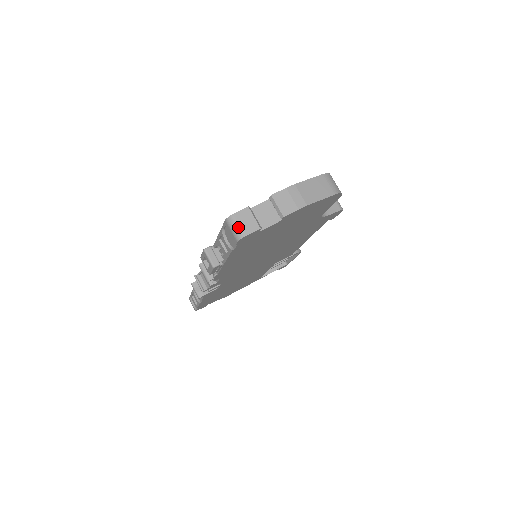
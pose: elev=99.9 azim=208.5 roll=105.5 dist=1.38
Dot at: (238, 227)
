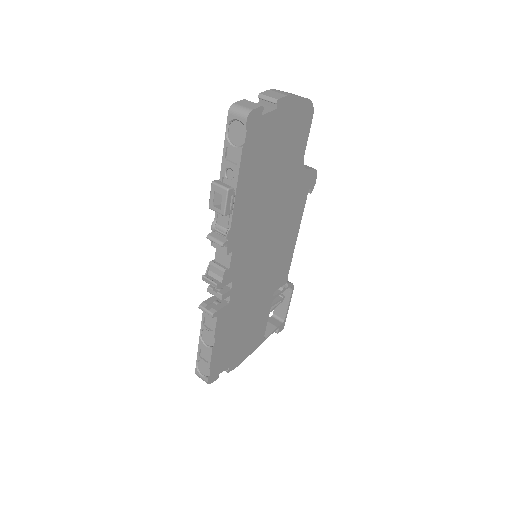
Dot at: (243, 107)
